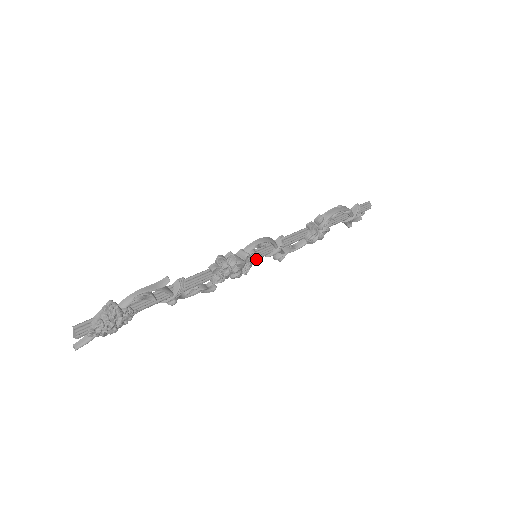
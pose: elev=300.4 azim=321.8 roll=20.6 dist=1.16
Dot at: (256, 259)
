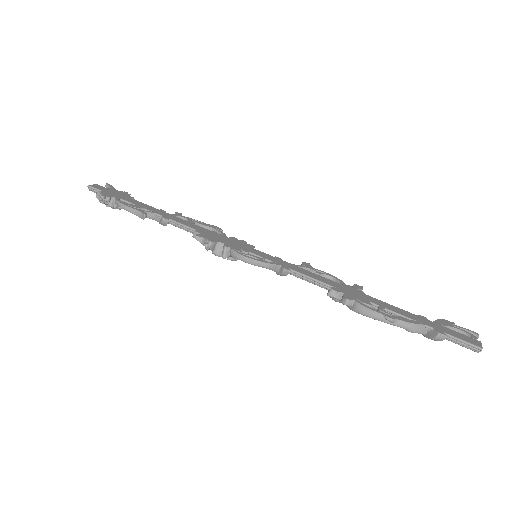
Dot at: occluded
